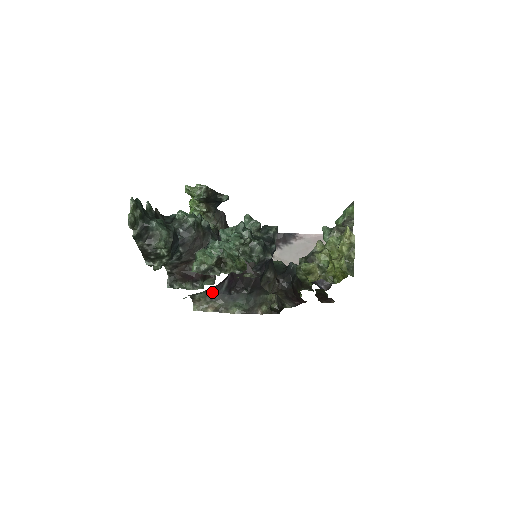
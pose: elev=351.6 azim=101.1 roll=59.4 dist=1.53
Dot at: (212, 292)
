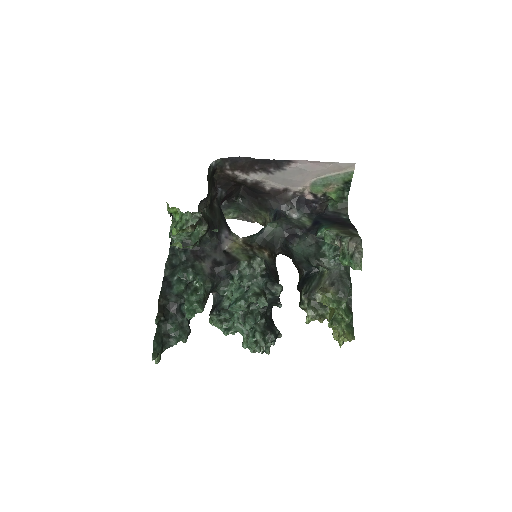
Dot at: occluded
